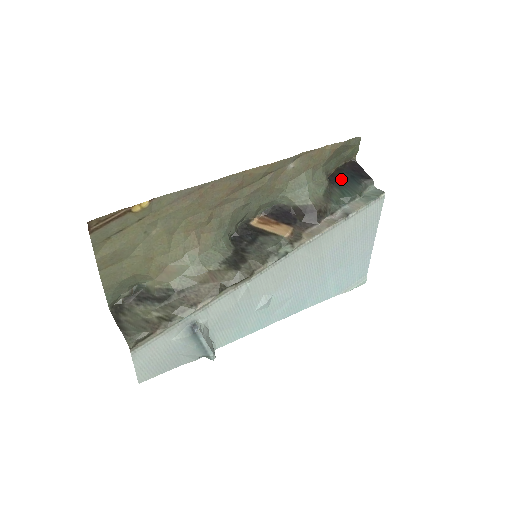
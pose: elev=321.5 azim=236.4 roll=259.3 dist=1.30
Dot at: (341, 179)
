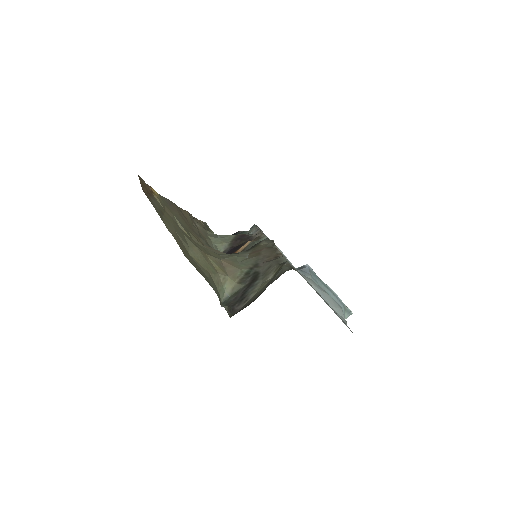
Dot at: occluded
